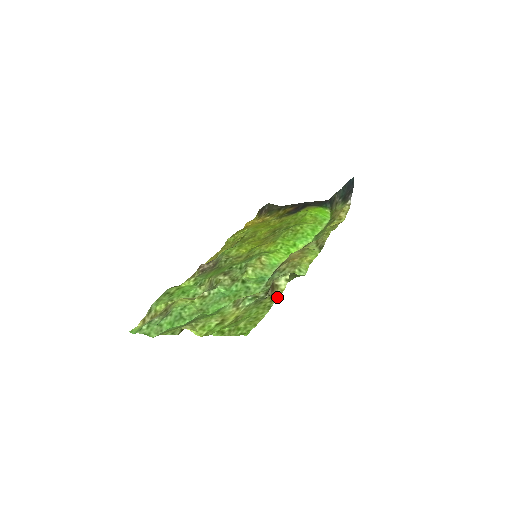
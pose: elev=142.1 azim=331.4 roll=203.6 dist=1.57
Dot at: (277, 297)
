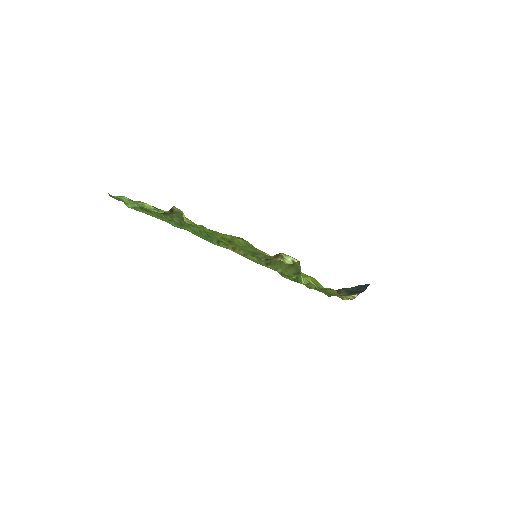
Dot at: occluded
